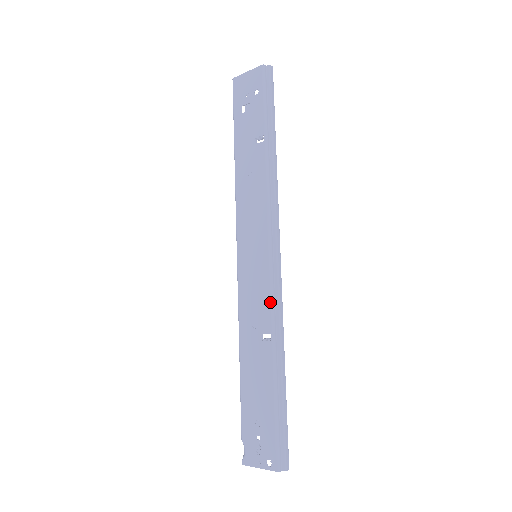
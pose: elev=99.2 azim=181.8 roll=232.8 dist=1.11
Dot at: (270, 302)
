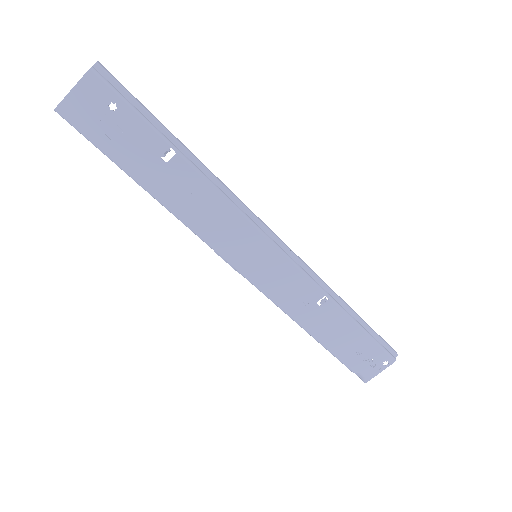
Dot at: (306, 277)
